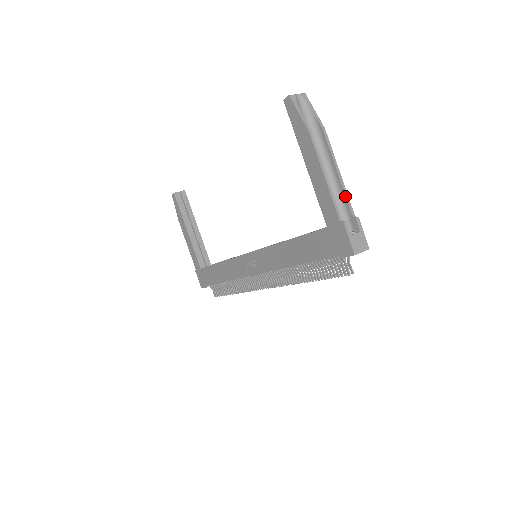
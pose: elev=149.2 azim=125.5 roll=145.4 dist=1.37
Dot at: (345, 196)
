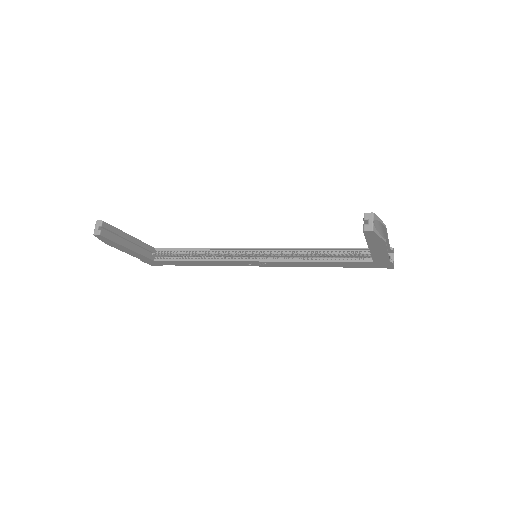
Dot at: (389, 245)
